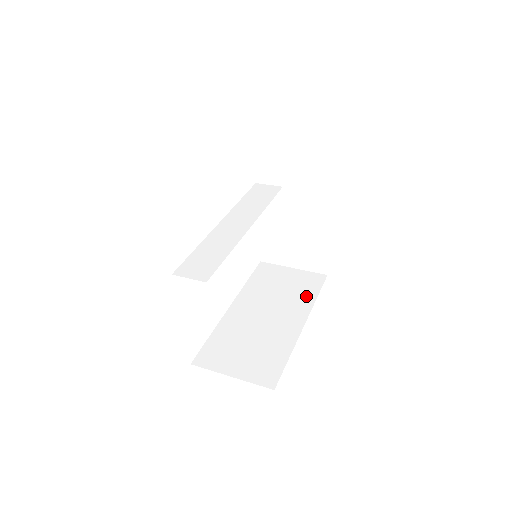
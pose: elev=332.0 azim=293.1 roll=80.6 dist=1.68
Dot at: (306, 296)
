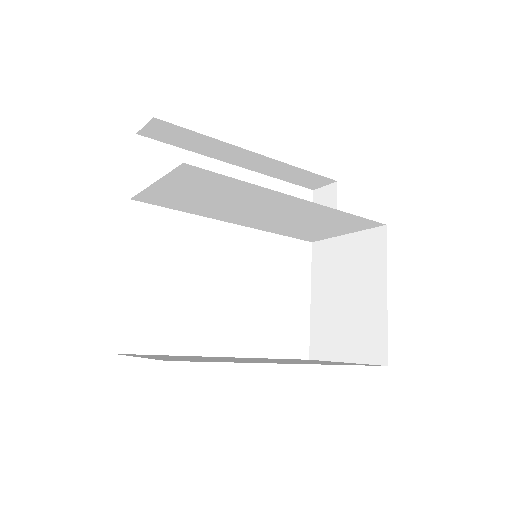
Dot at: occluded
